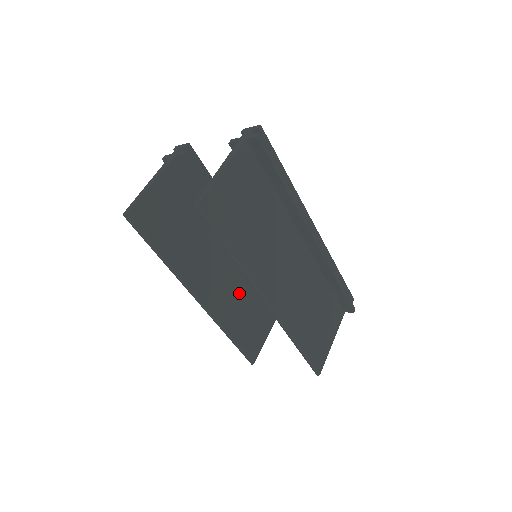
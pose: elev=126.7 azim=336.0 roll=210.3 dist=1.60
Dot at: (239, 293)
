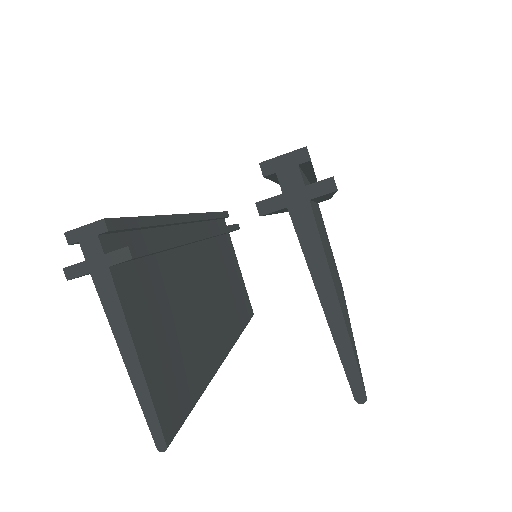
Dot at: (222, 285)
